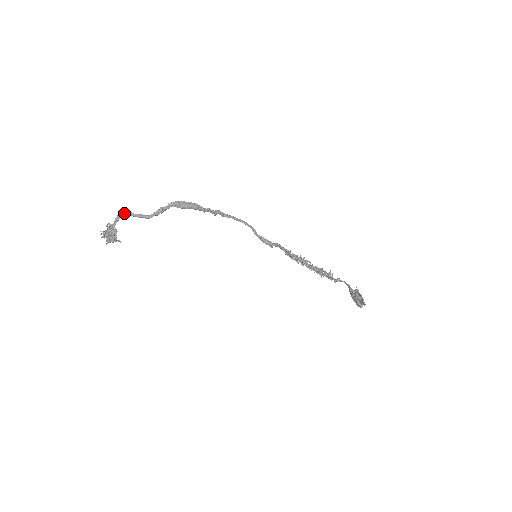
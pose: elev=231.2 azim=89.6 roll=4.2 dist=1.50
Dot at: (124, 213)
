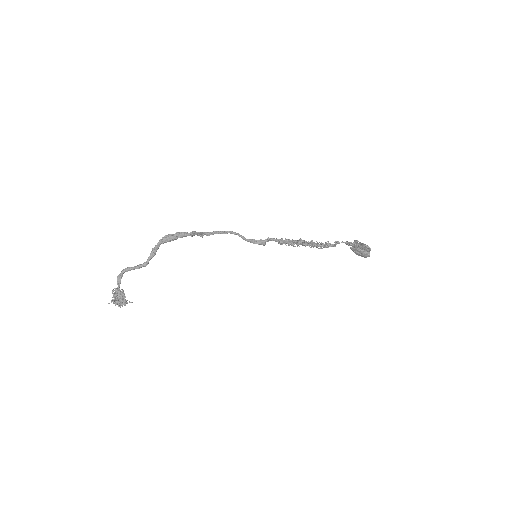
Dot at: (123, 271)
